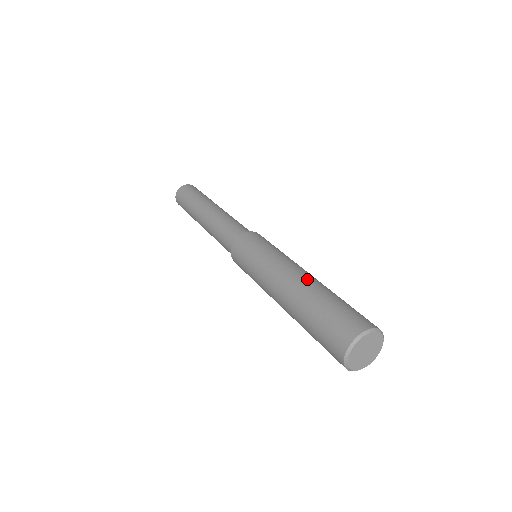
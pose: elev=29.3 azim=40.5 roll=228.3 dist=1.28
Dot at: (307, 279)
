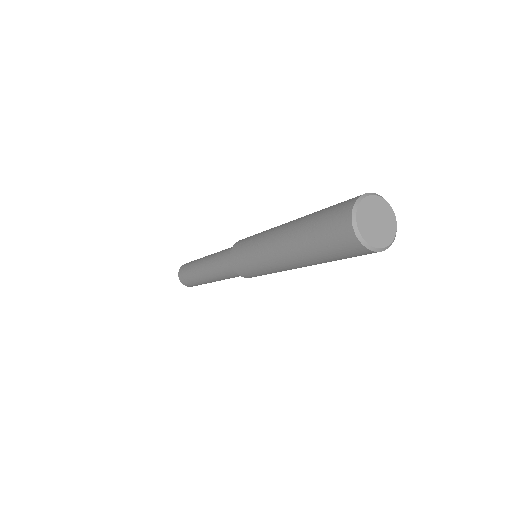
Dot at: occluded
